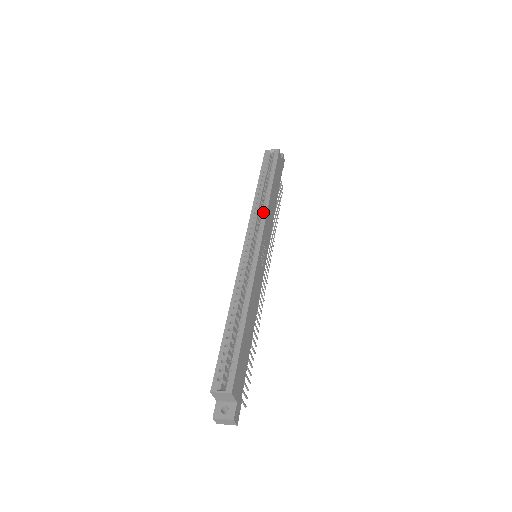
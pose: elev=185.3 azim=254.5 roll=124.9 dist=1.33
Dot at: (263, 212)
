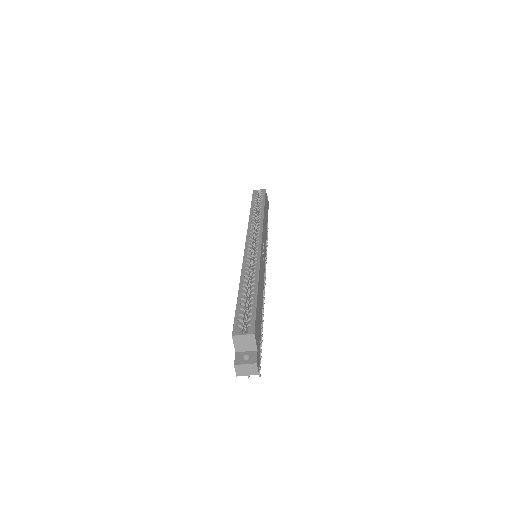
Dot at: (259, 223)
